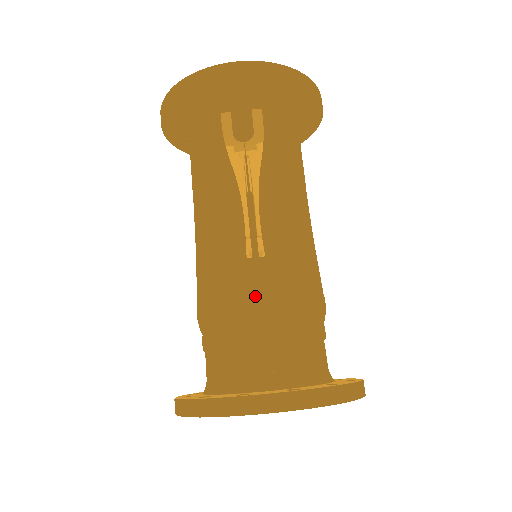
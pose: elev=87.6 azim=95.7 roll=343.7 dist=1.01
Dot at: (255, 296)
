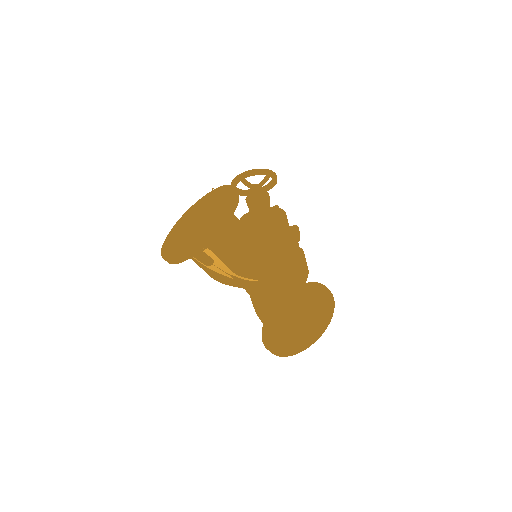
Dot at: (265, 307)
